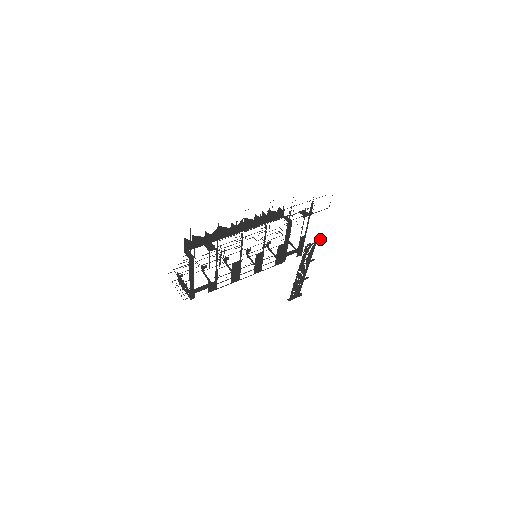
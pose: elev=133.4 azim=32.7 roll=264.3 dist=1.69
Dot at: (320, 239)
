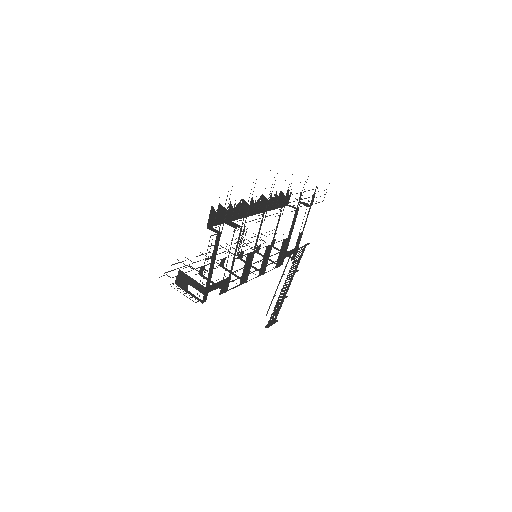
Dot at: (308, 243)
